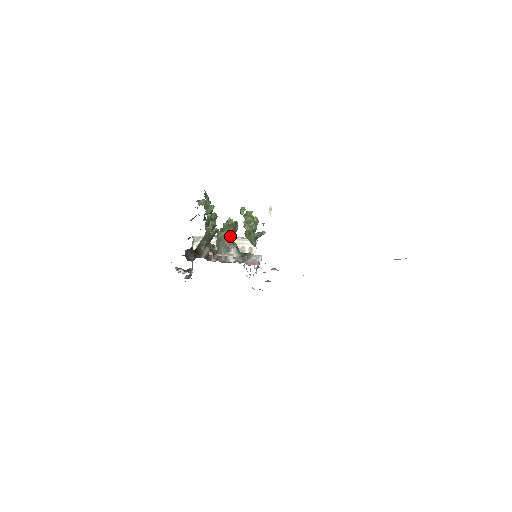
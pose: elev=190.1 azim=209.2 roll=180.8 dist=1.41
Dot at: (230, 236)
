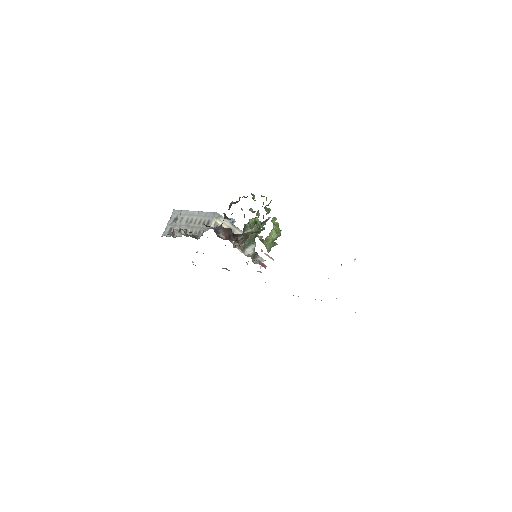
Dot at: occluded
